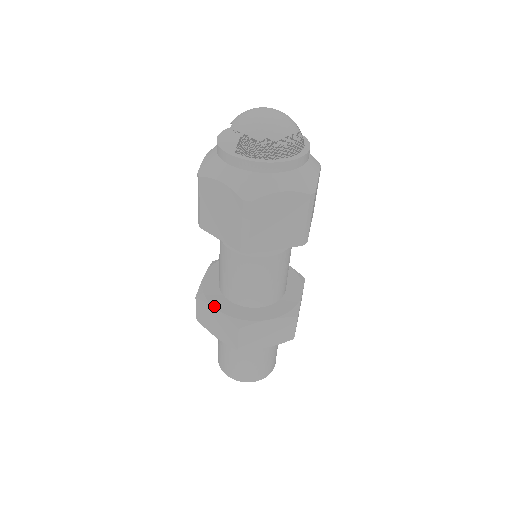
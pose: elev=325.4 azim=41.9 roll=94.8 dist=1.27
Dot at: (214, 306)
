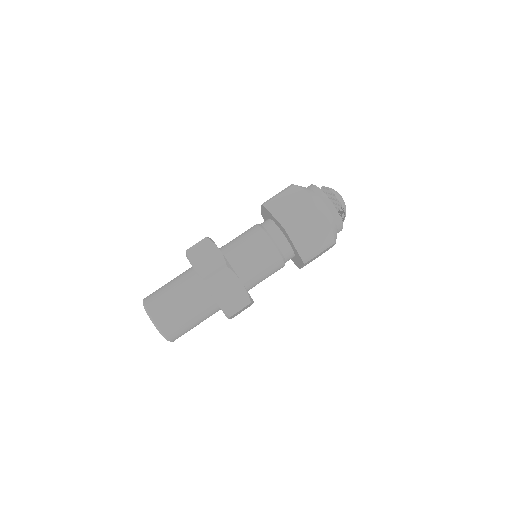
Dot at: occluded
